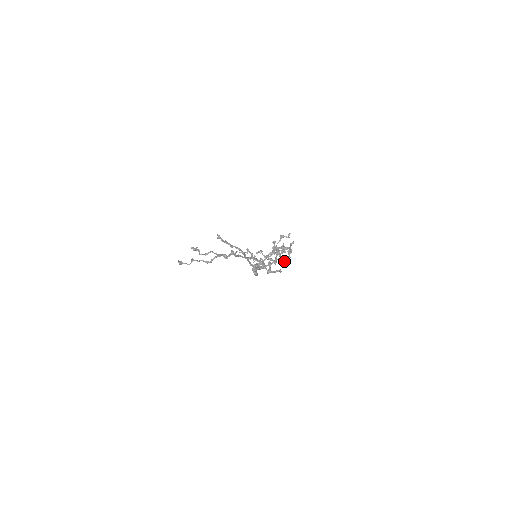
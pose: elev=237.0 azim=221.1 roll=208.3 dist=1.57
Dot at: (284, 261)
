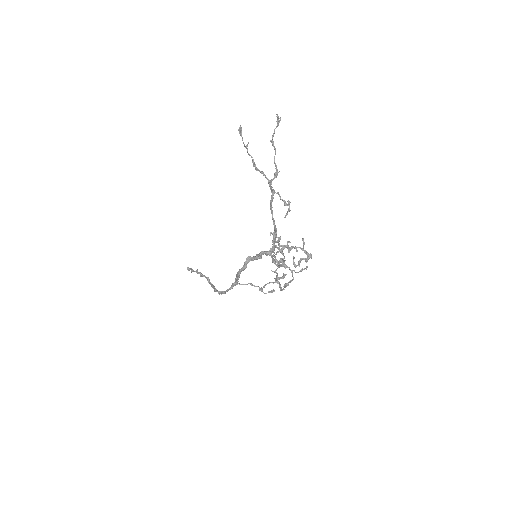
Dot at: occluded
